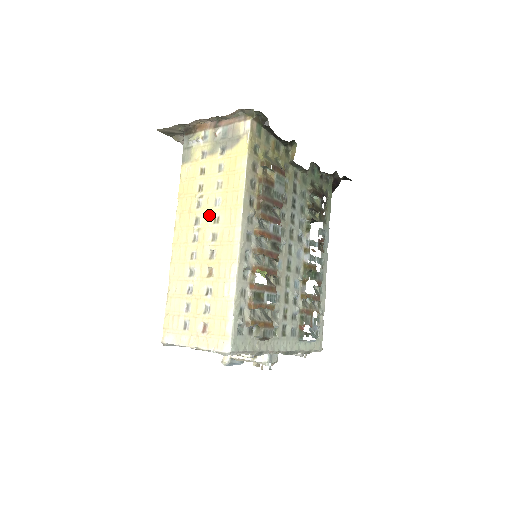
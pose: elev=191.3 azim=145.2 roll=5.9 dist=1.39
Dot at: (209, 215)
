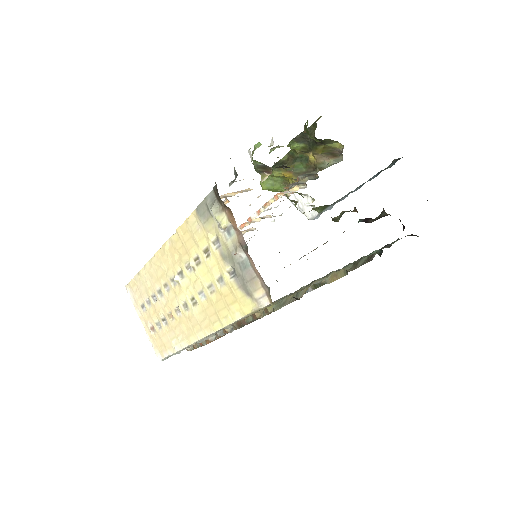
Dot at: (191, 290)
